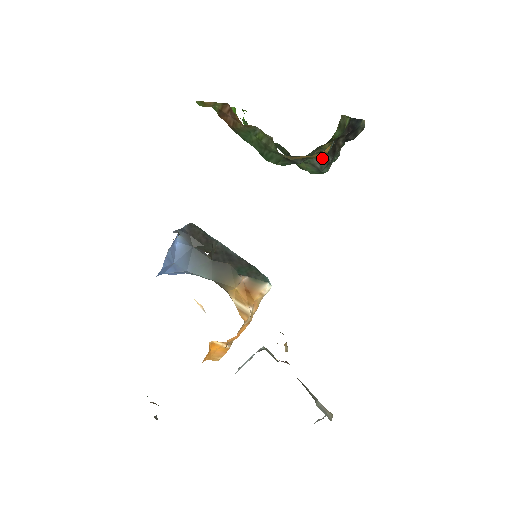
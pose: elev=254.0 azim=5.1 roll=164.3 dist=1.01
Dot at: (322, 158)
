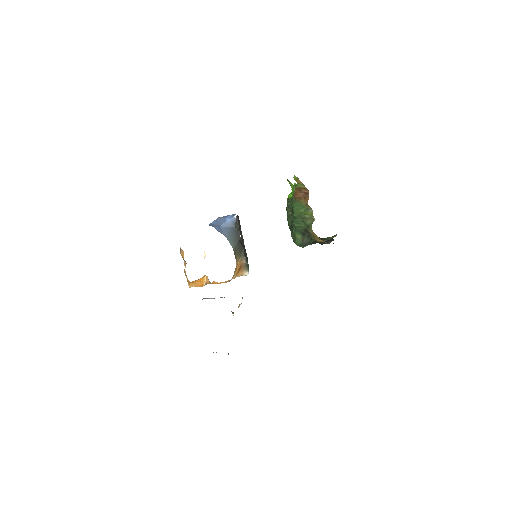
Dot at: (309, 241)
